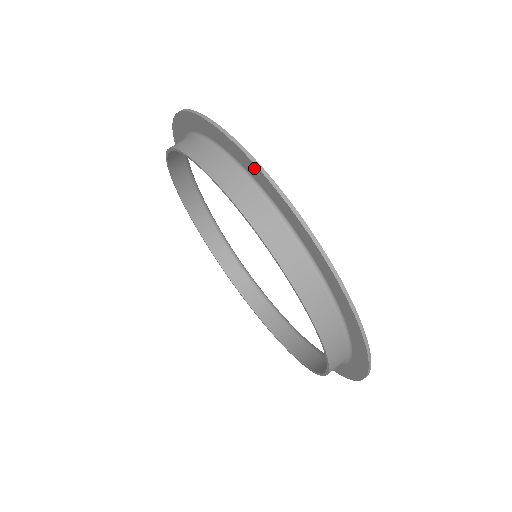
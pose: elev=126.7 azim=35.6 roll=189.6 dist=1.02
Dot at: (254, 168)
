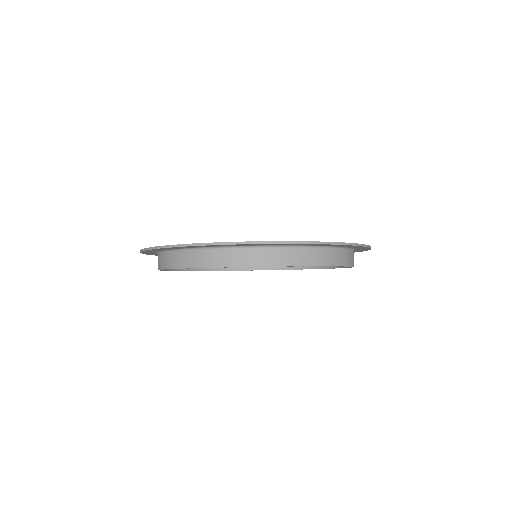
Dot at: (280, 244)
